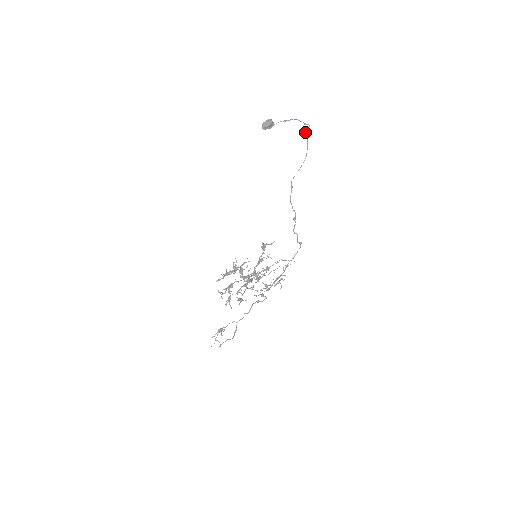
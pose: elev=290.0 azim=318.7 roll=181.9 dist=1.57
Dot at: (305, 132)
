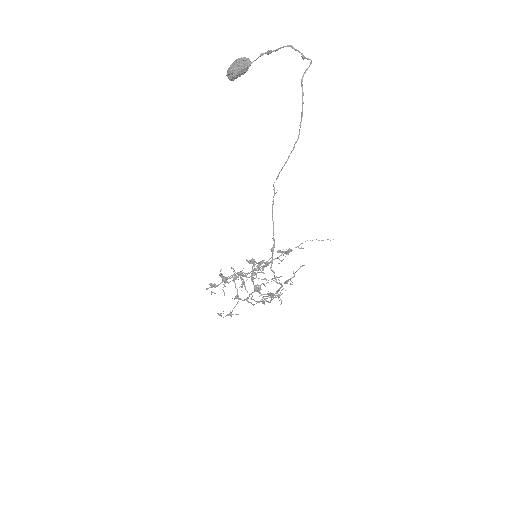
Dot at: (301, 80)
